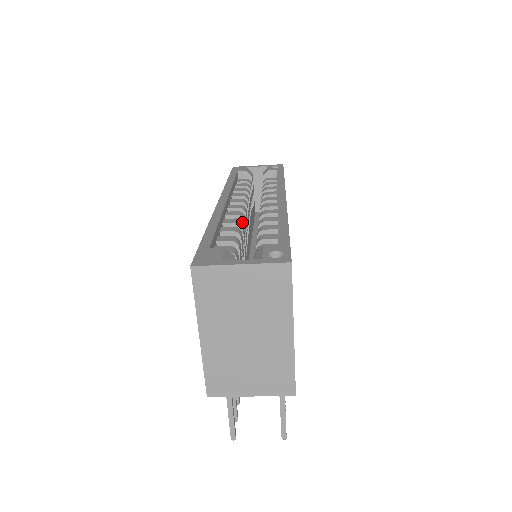
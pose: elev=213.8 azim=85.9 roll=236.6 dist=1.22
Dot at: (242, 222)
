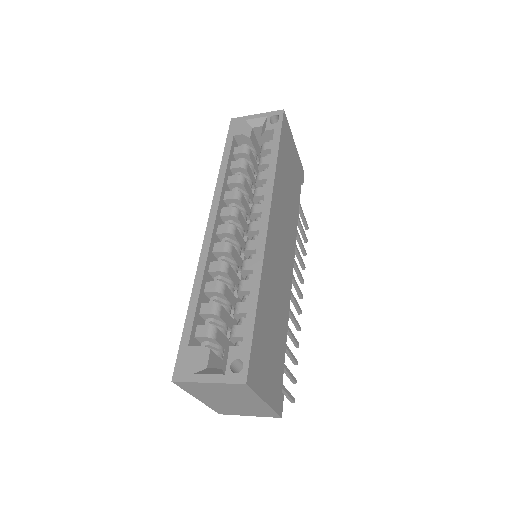
Dot at: (227, 264)
